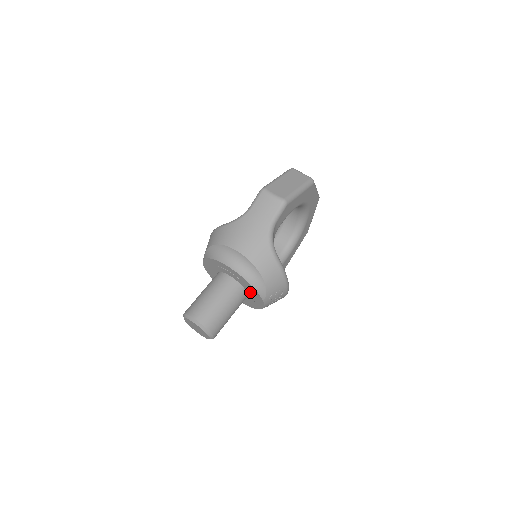
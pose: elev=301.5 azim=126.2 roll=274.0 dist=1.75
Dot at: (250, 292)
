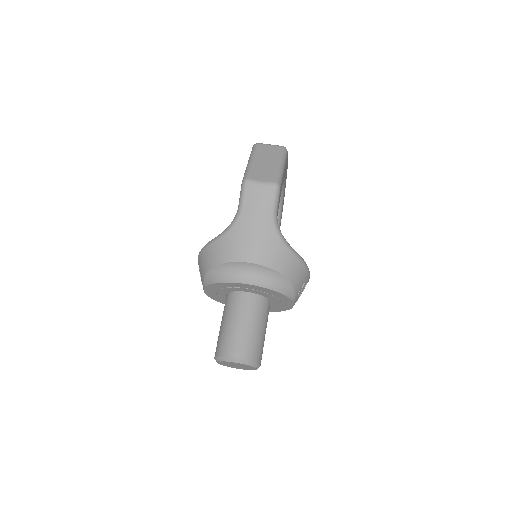
Dot at: (275, 299)
